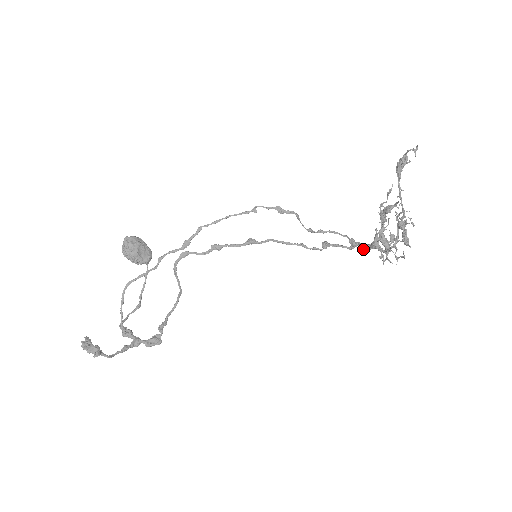
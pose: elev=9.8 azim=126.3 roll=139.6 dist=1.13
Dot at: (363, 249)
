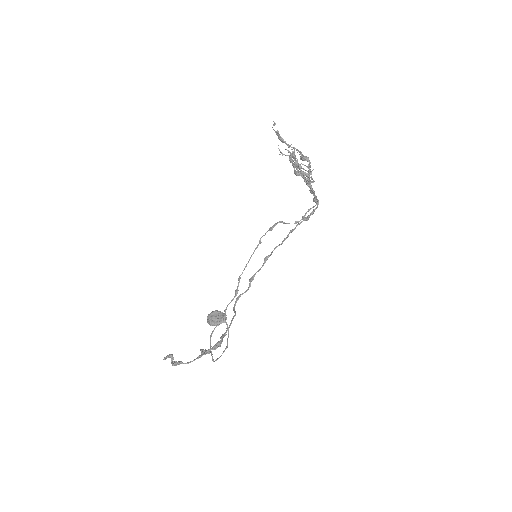
Dot at: (314, 195)
